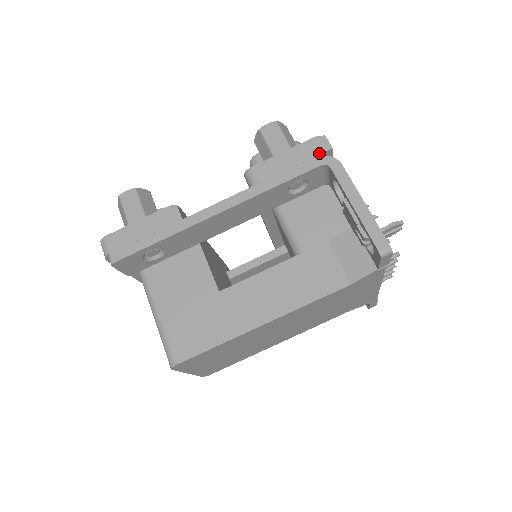
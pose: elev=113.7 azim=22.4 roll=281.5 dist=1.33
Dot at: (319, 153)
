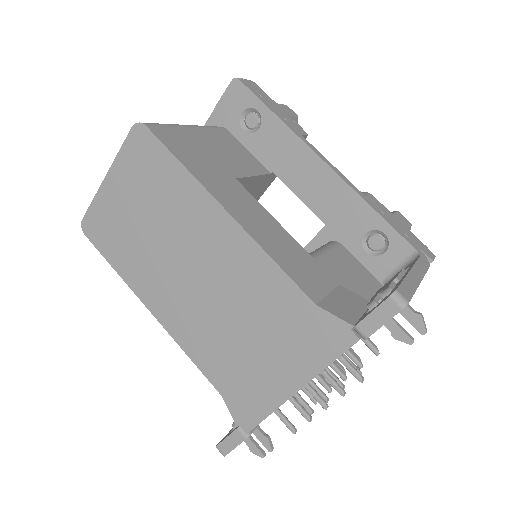
Dot at: (422, 249)
